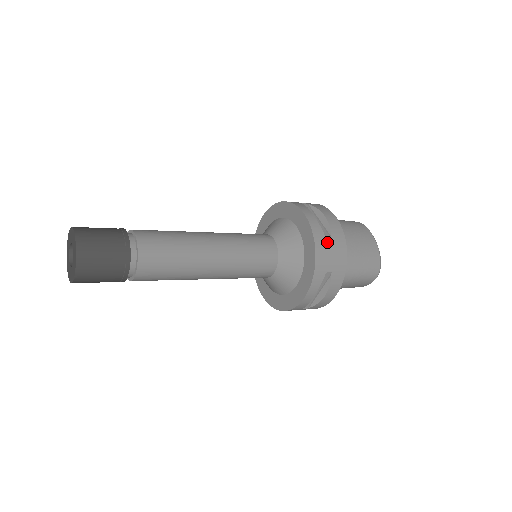
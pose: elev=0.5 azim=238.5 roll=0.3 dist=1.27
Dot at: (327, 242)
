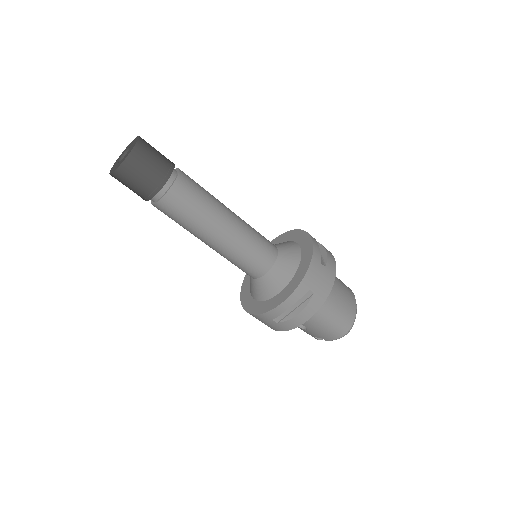
Dot at: (321, 266)
